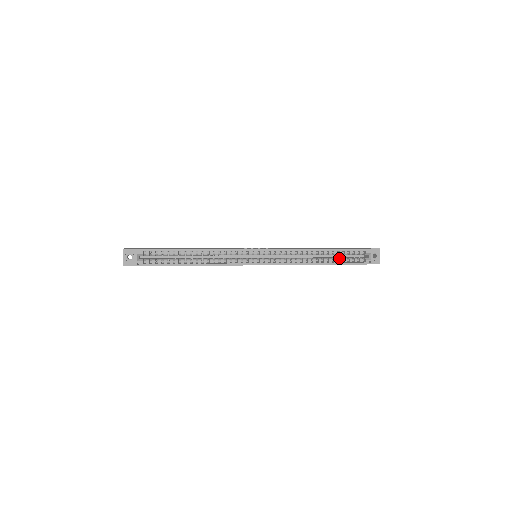
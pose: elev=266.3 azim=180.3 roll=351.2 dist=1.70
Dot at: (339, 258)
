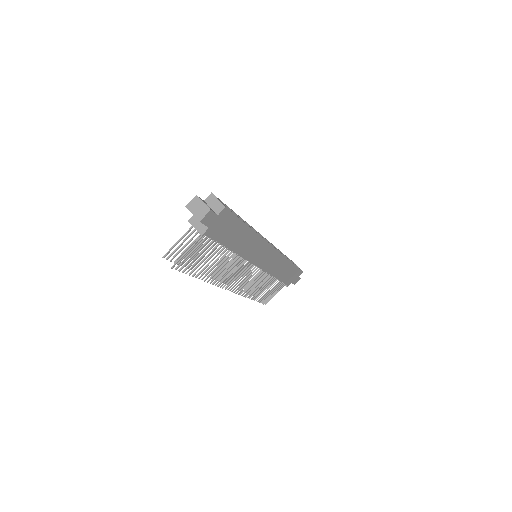
Dot at: occluded
